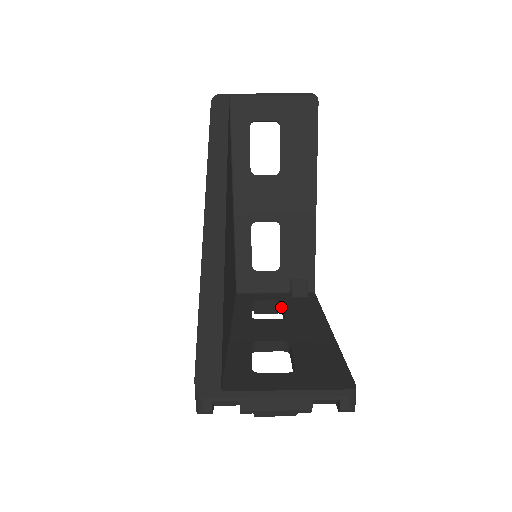
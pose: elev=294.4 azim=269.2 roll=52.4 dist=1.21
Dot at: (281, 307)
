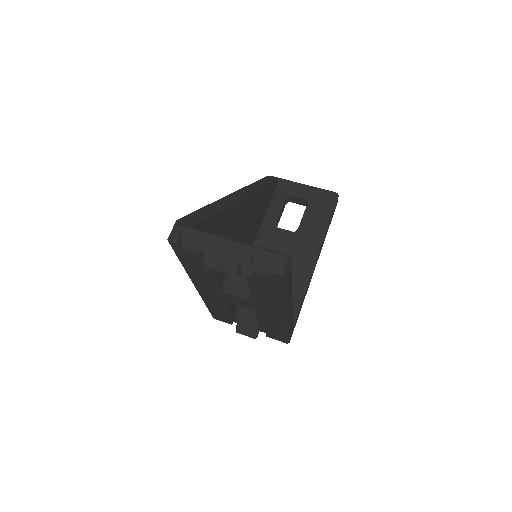
Dot at: occluded
